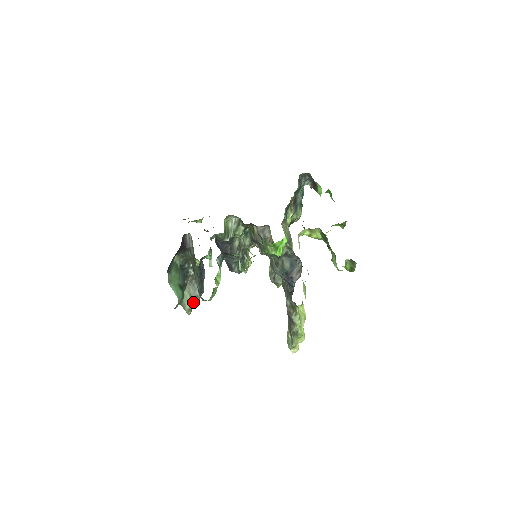
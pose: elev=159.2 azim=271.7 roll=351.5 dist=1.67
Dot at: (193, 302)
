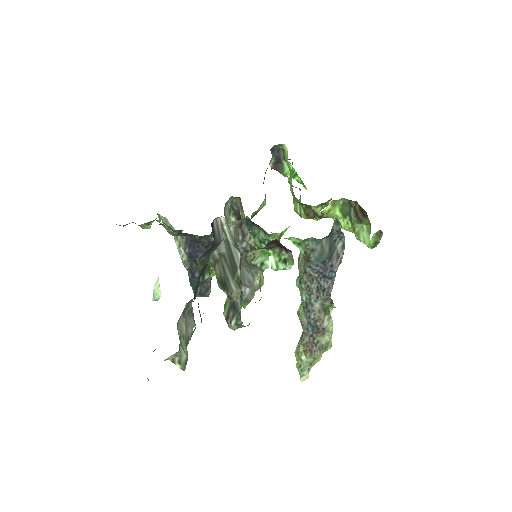
Dot at: (186, 348)
